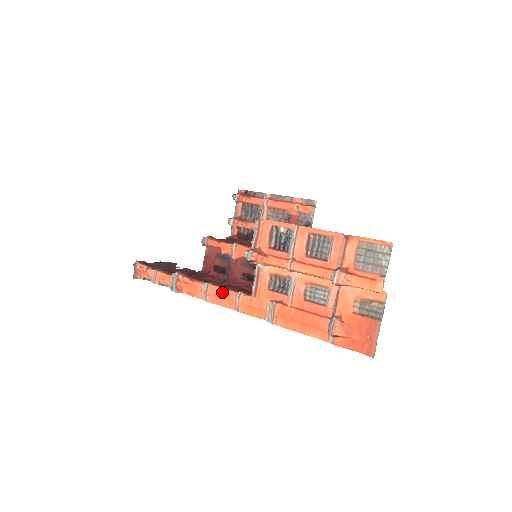
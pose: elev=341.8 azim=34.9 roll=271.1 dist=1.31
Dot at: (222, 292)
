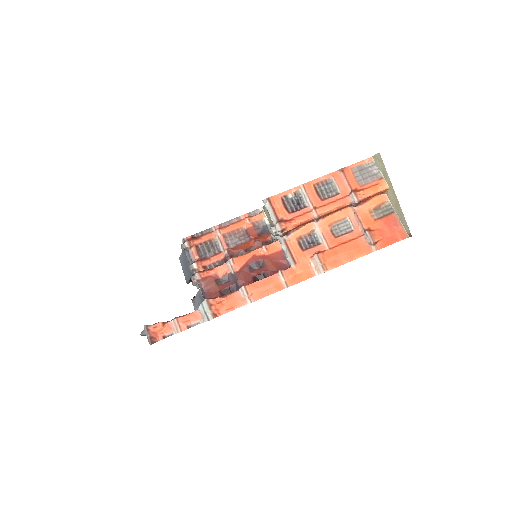
Dot at: (263, 283)
